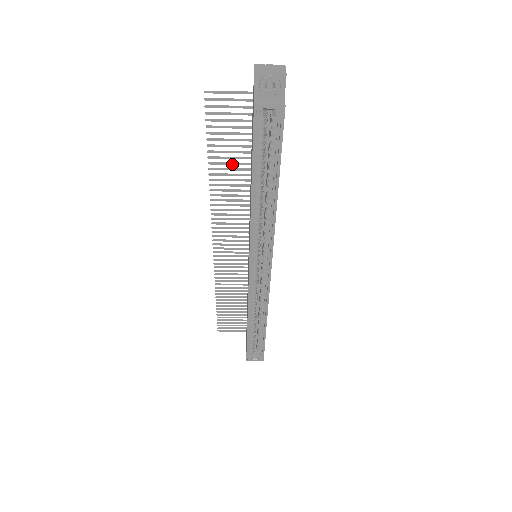
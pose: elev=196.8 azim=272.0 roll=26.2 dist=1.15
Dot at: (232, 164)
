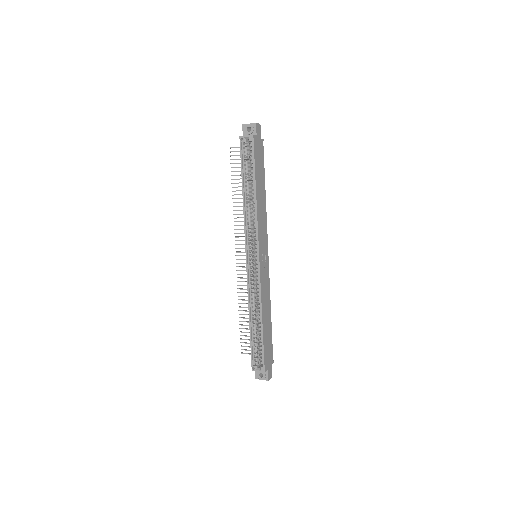
Dot at: occluded
